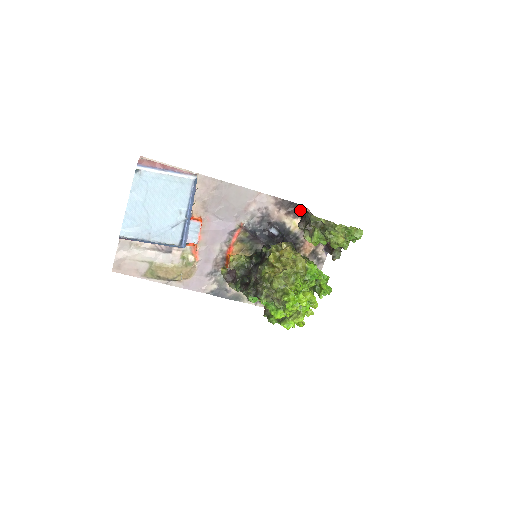
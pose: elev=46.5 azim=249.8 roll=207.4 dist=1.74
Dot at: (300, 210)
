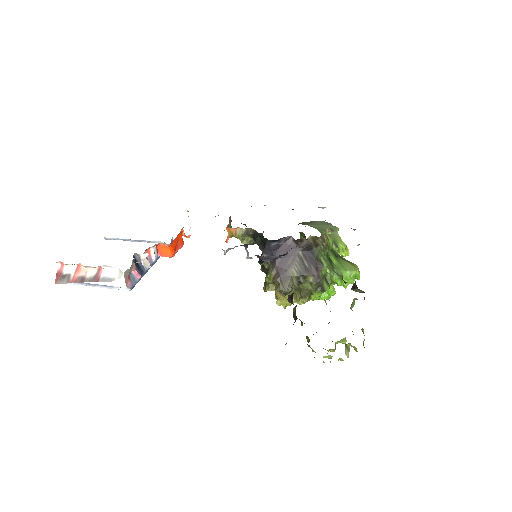
Dot at: occluded
